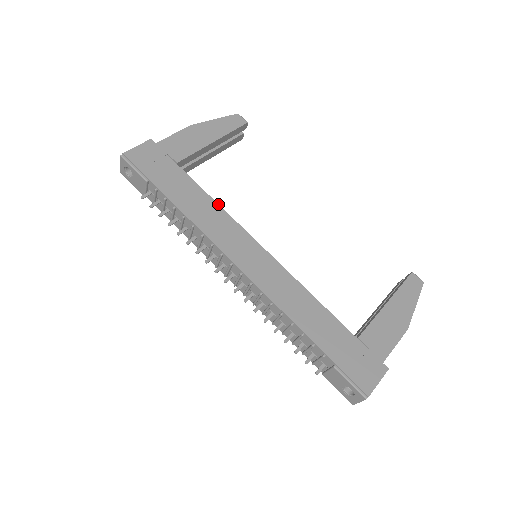
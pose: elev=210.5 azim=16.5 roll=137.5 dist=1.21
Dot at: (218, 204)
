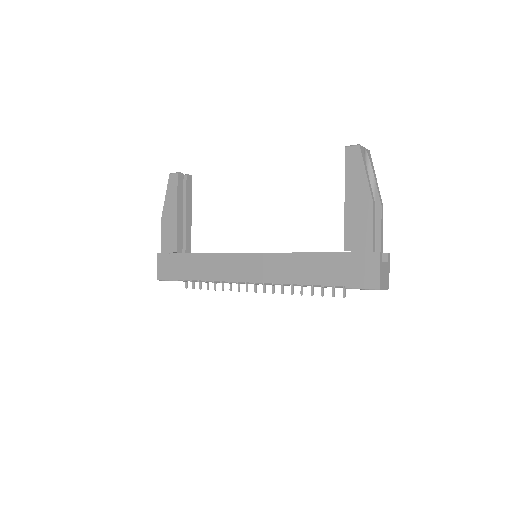
Dot at: (210, 253)
